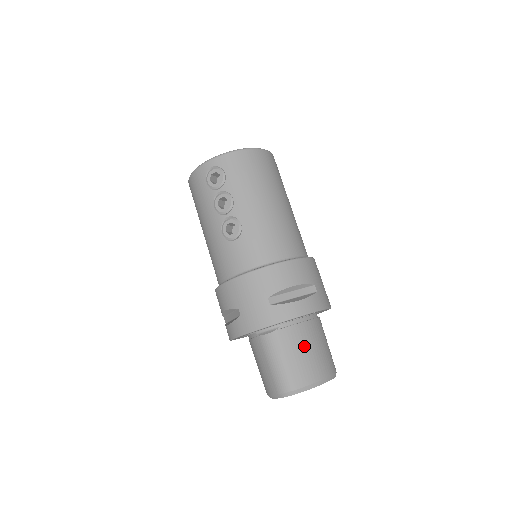
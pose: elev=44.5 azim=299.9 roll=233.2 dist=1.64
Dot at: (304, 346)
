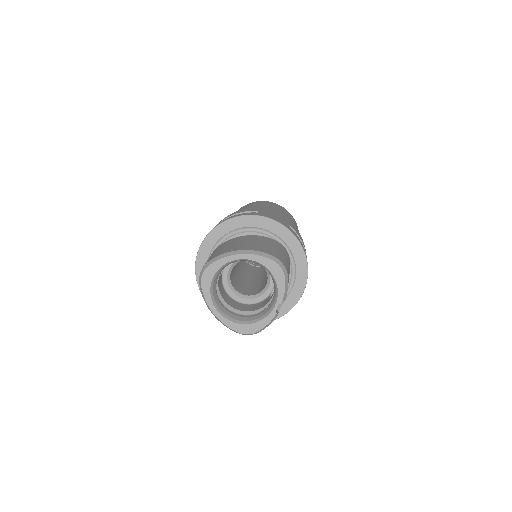
Dot at: (234, 243)
